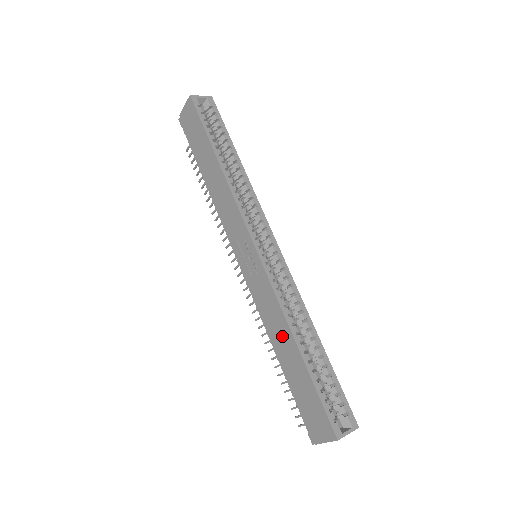
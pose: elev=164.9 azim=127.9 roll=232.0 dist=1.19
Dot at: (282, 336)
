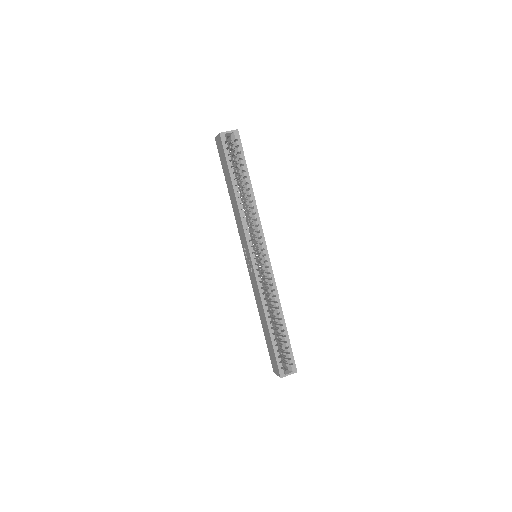
Dot at: (262, 314)
